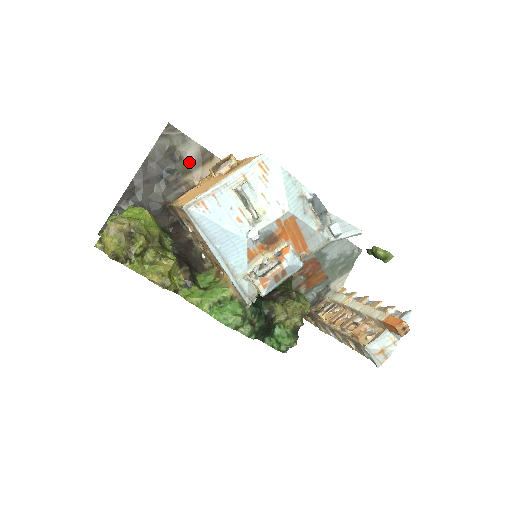
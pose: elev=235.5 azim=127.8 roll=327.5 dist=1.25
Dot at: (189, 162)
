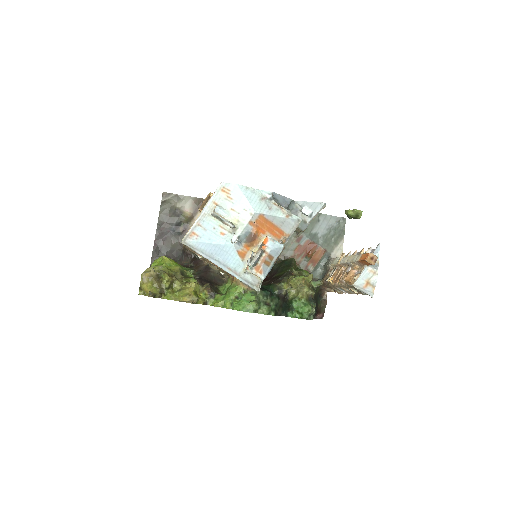
Dot at: (189, 212)
